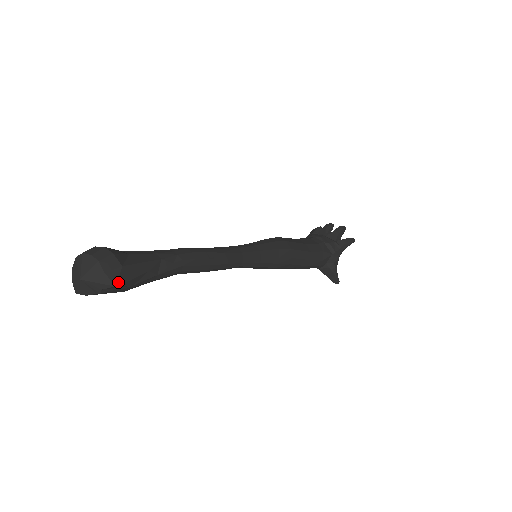
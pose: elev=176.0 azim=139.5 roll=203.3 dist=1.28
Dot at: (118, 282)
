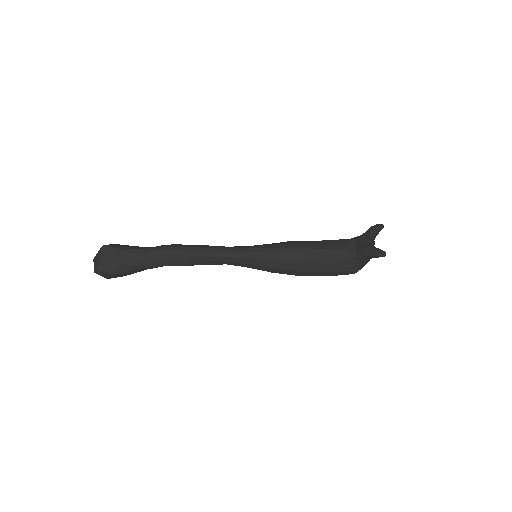
Dot at: (106, 245)
